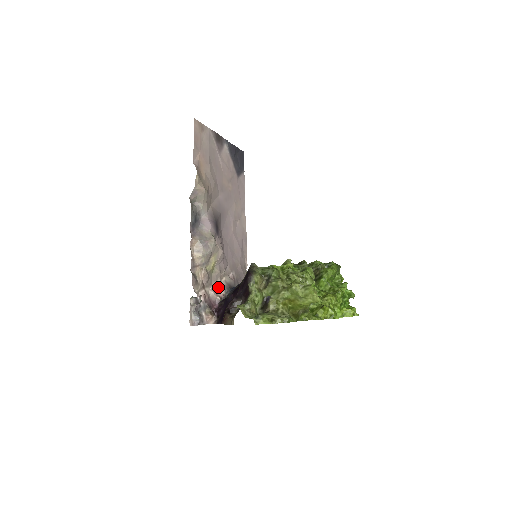
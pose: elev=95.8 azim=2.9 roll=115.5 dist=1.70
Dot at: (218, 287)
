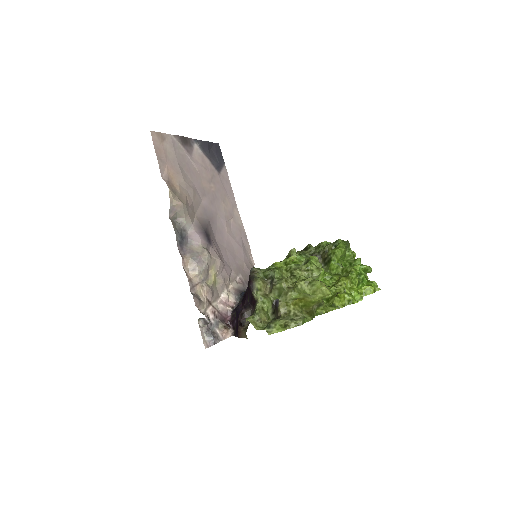
Dot at: (226, 297)
